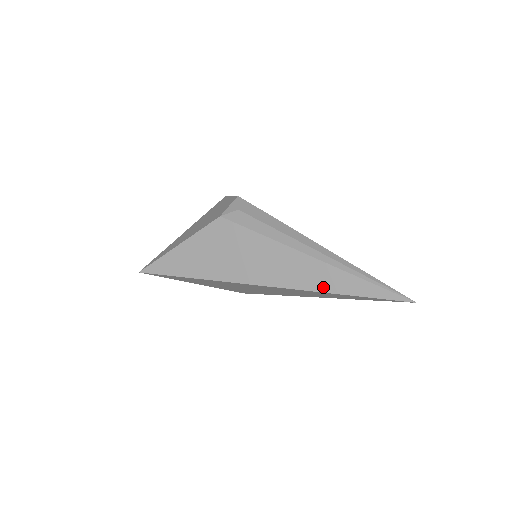
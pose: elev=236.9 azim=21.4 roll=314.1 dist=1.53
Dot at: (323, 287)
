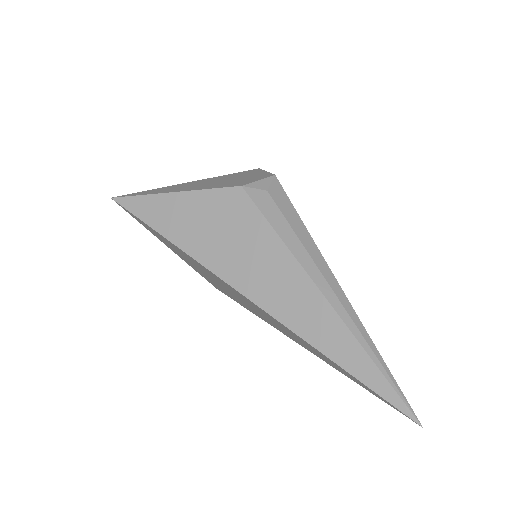
Dot at: (317, 340)
